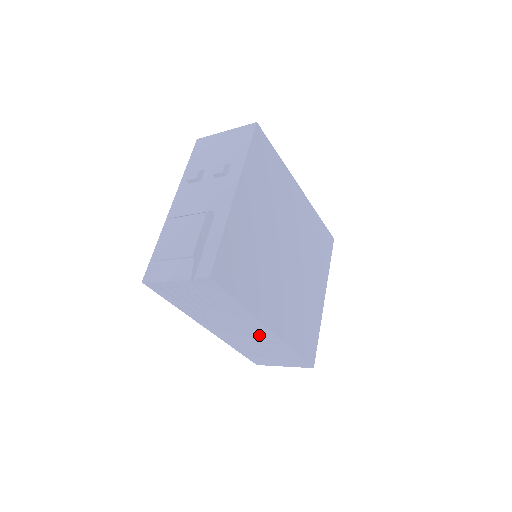
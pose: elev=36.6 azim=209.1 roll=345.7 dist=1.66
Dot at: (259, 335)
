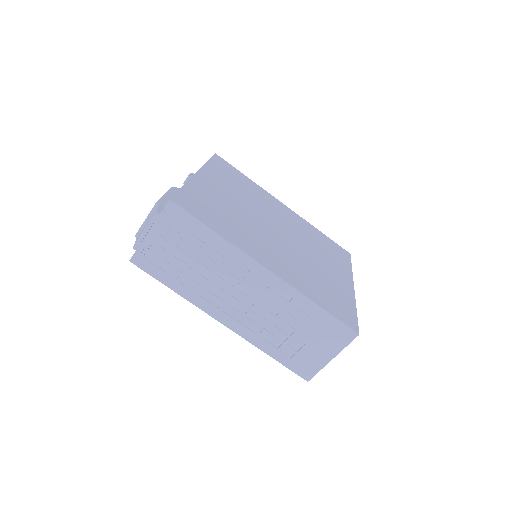
Dot at: (266, 292)
